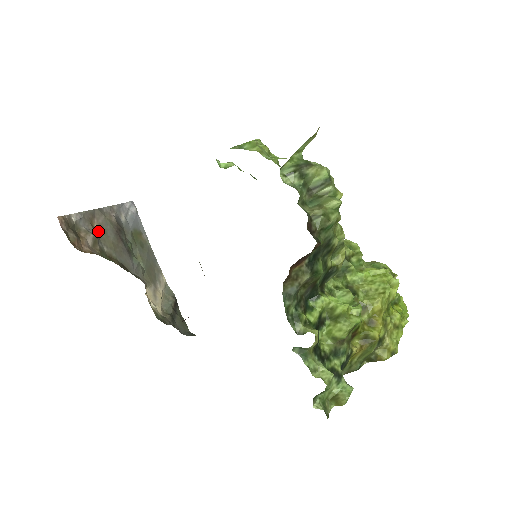
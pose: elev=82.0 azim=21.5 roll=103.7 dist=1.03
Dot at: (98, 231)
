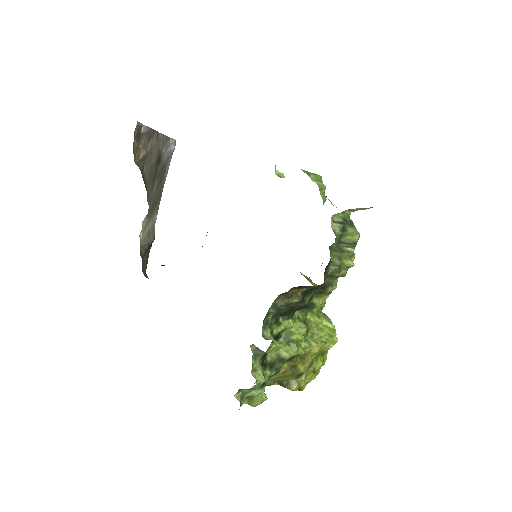
Dot at: (148, 150)
